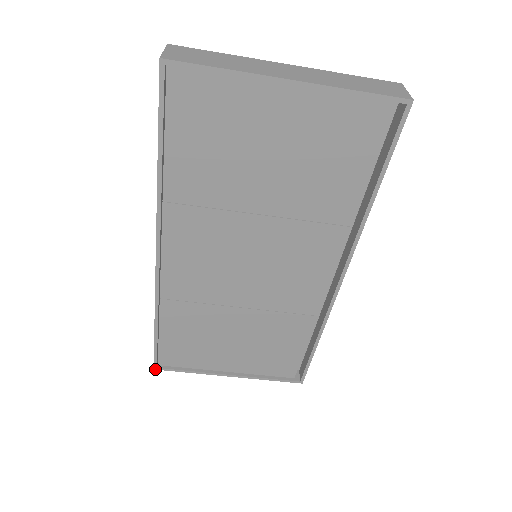
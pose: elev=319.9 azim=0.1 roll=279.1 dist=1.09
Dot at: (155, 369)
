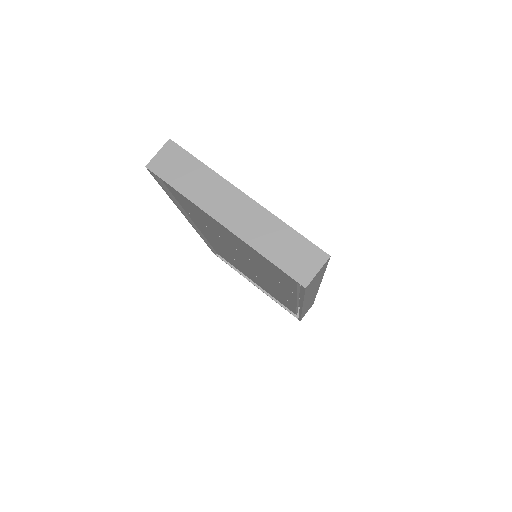
Dot at: occluded
